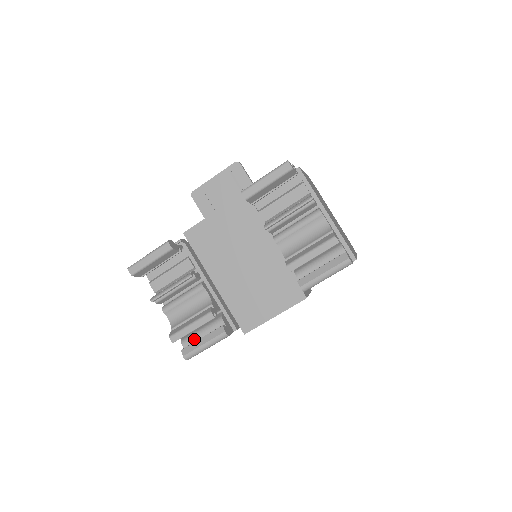
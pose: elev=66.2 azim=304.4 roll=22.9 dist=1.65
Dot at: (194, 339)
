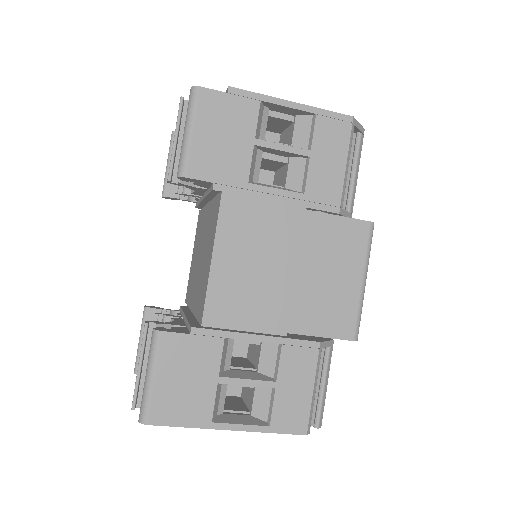
Dot at: occluded
